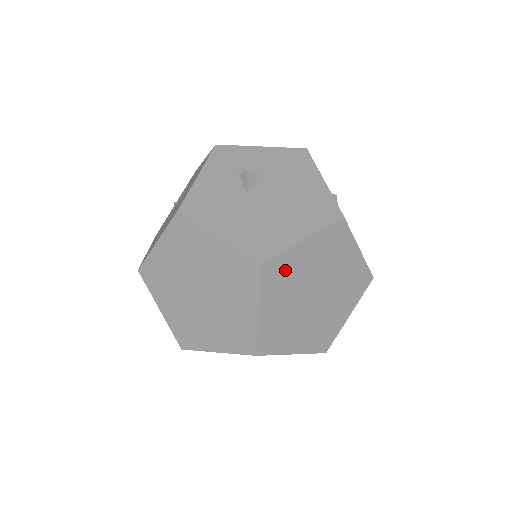
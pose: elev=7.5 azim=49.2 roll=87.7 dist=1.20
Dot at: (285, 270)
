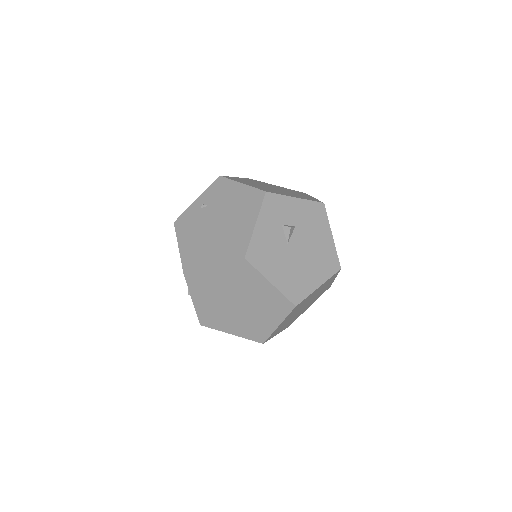
Dot at: occluded
